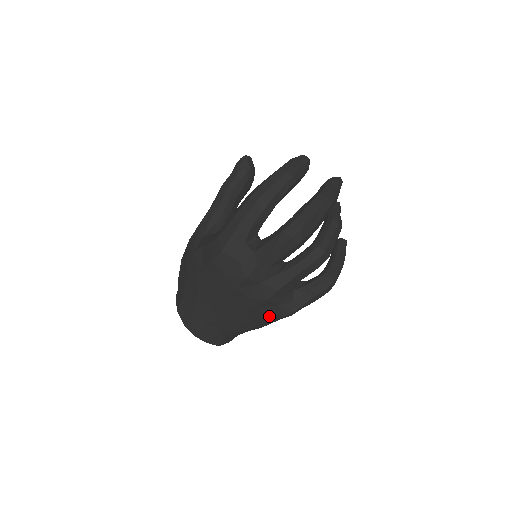
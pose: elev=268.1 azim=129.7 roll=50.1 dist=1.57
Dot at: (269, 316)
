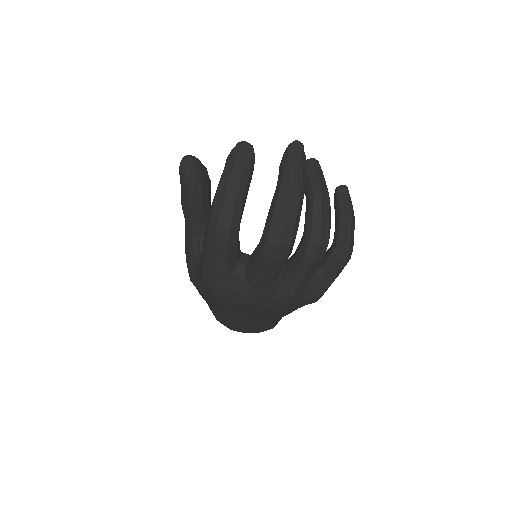
Dot at: (301, 306)
